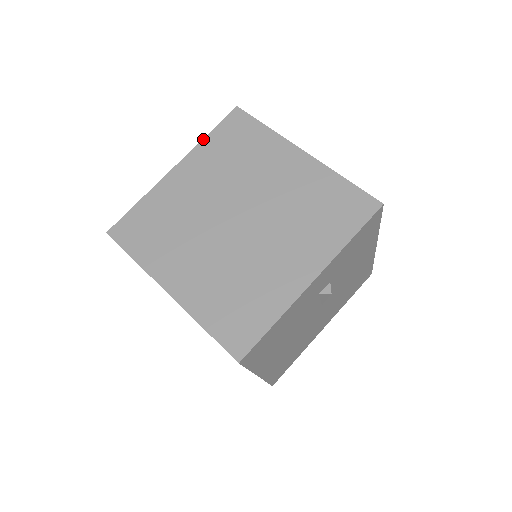
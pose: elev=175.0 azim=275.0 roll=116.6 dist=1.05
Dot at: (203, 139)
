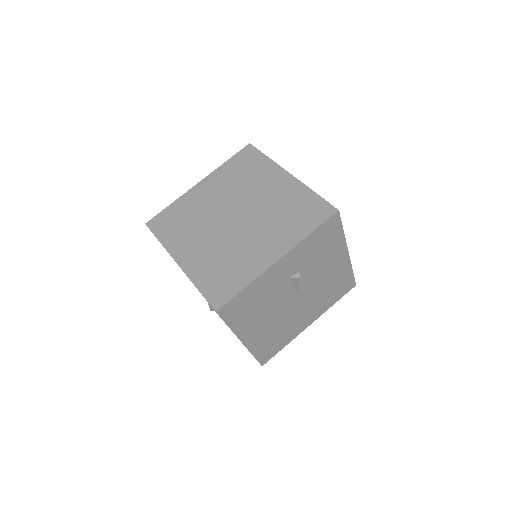
Dot at: (222, 164)
